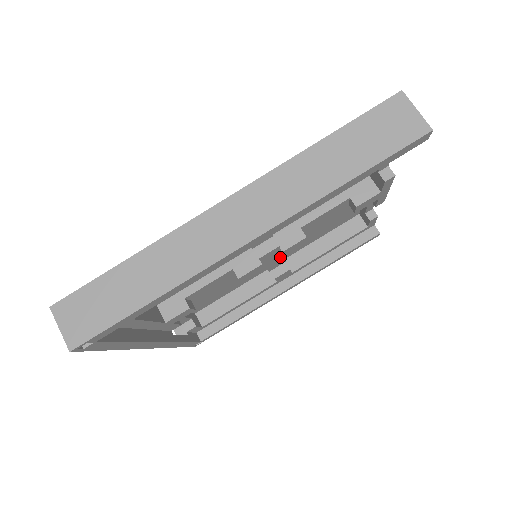
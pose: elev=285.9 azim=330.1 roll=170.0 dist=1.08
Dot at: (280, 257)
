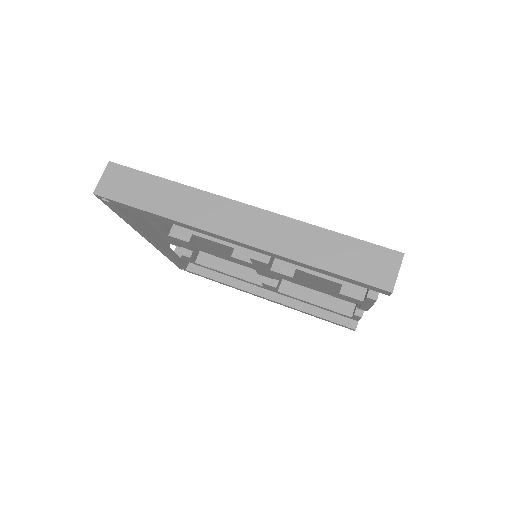
Dot at: (268, 272)
